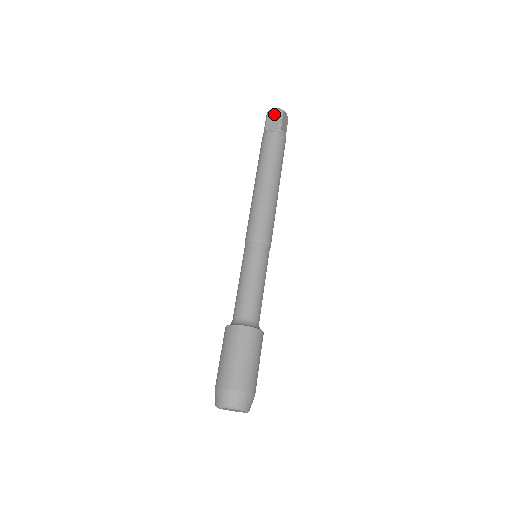
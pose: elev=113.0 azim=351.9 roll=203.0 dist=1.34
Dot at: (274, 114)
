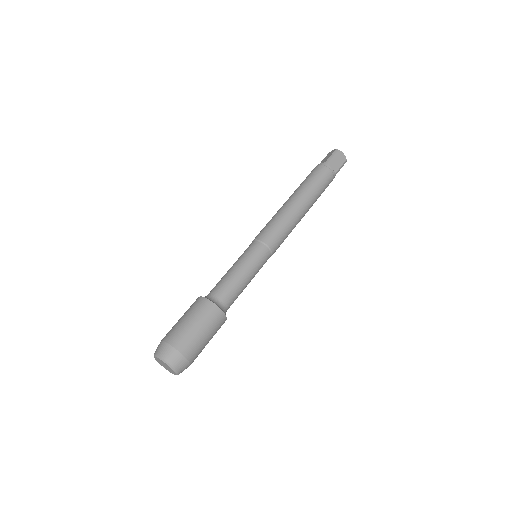
Dot at: (330, 154)
